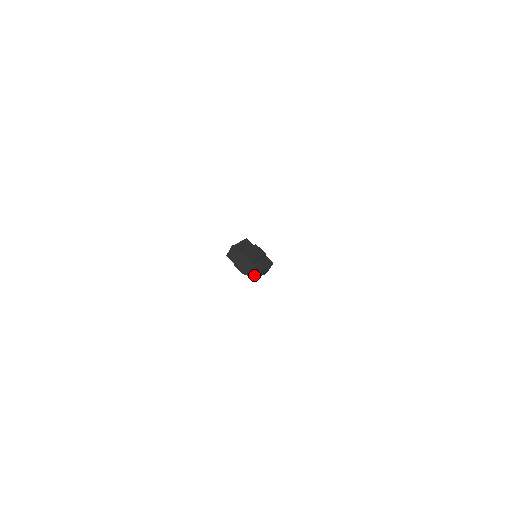
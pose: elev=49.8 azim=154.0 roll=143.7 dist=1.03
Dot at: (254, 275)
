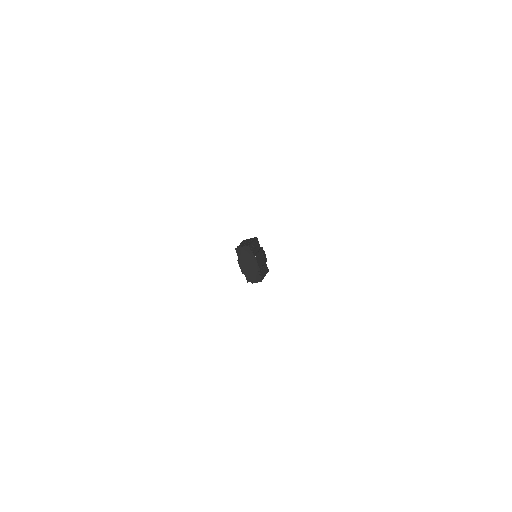
Dot at: (252, 279)
